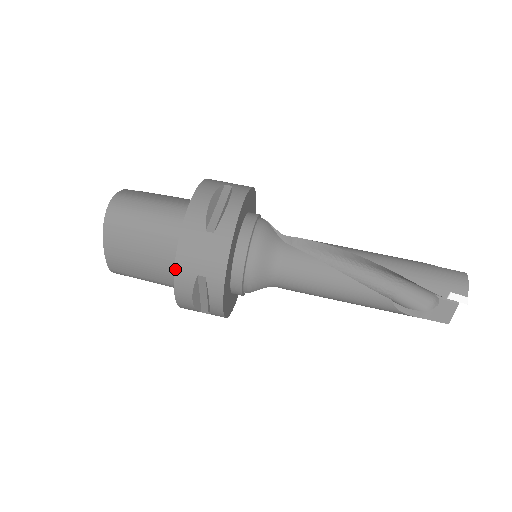
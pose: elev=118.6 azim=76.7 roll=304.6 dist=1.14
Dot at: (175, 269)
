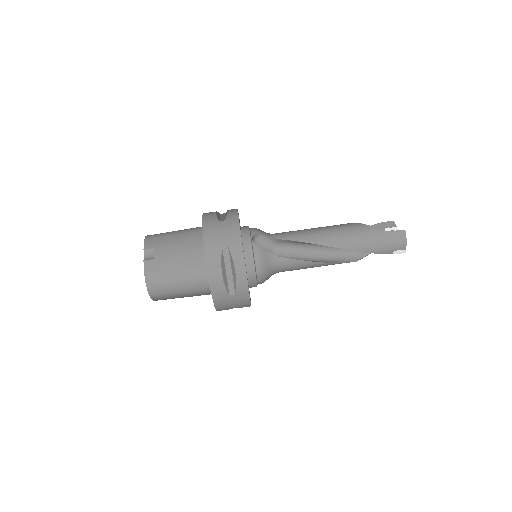
Dot at: occluded
